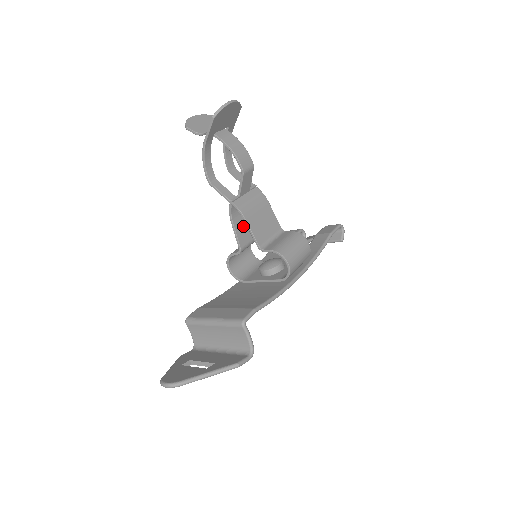
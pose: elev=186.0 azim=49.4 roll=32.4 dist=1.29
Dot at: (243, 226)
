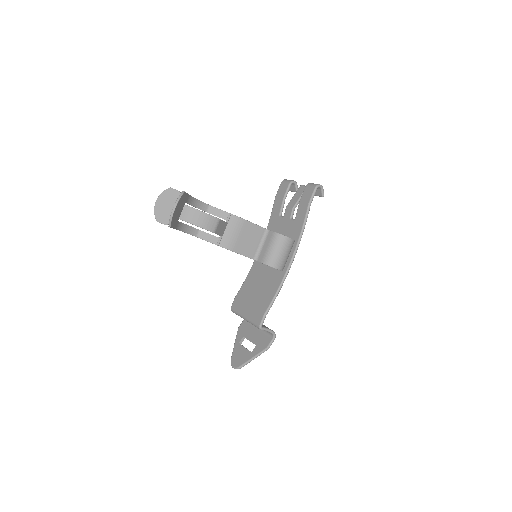
Dot at: occluded
